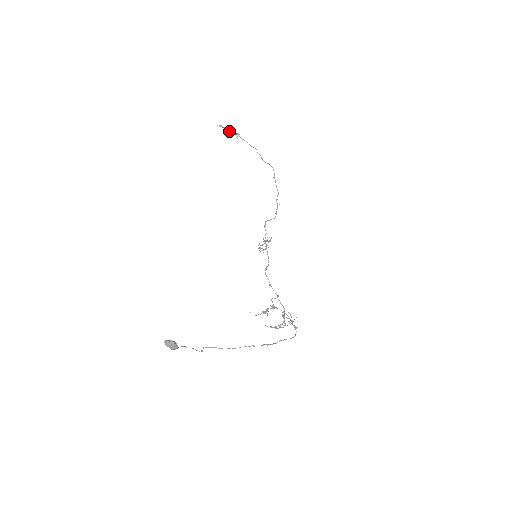
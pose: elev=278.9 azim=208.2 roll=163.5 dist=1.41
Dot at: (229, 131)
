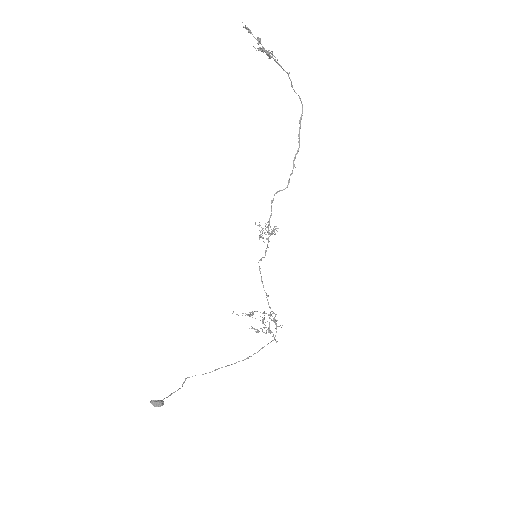
Dot at: occluded
